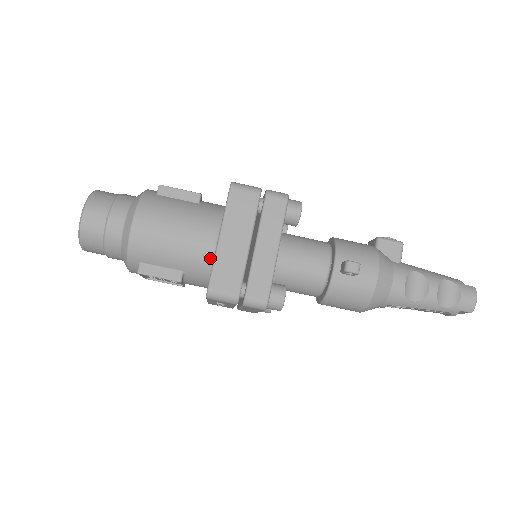
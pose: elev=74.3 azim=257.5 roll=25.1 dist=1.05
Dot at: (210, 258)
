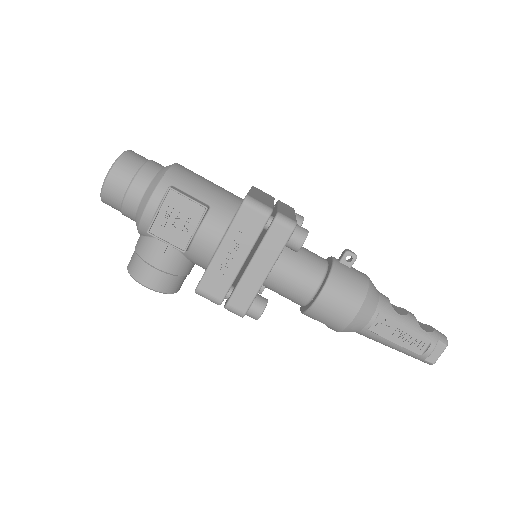
Dot at: (237, 204)
